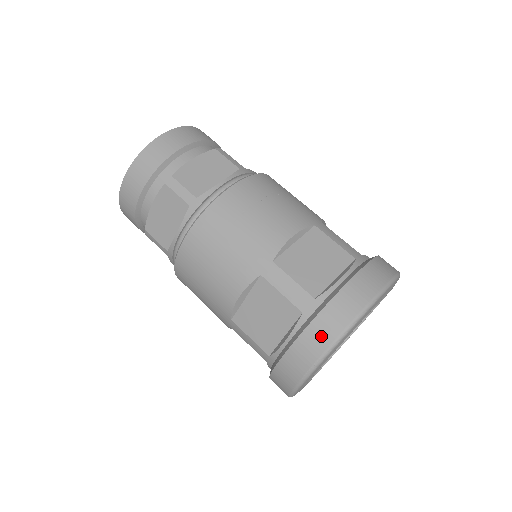
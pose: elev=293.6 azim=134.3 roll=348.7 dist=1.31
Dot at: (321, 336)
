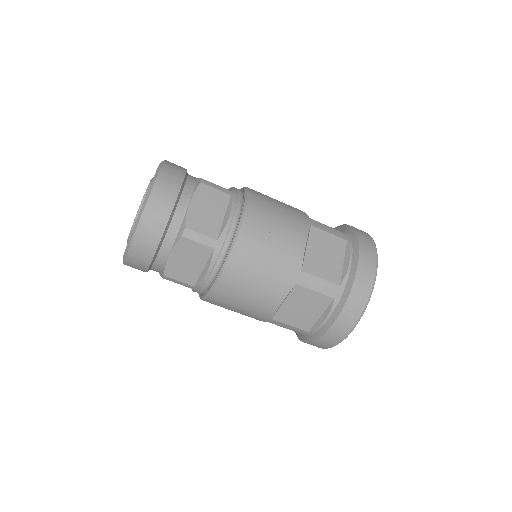
Dot at: (354, 310)
